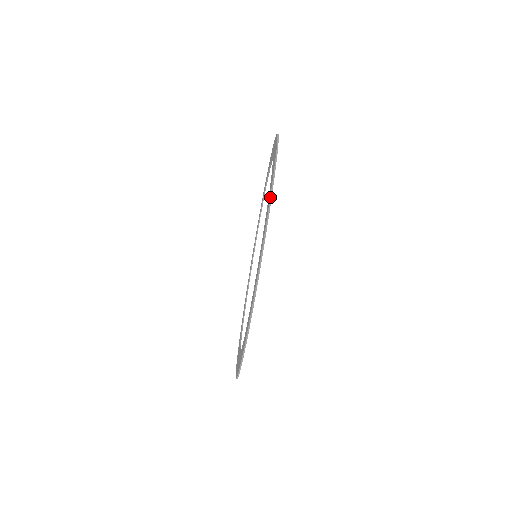
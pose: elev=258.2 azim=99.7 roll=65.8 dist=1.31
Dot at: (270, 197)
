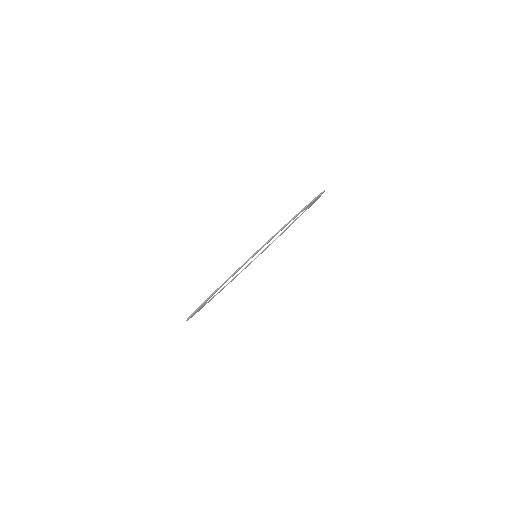
Dot at: (238, 269)
